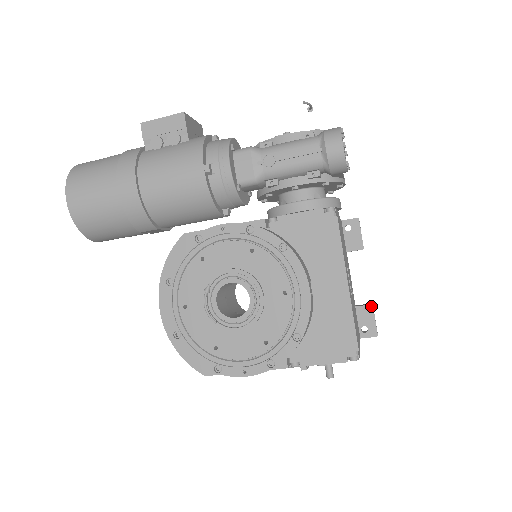
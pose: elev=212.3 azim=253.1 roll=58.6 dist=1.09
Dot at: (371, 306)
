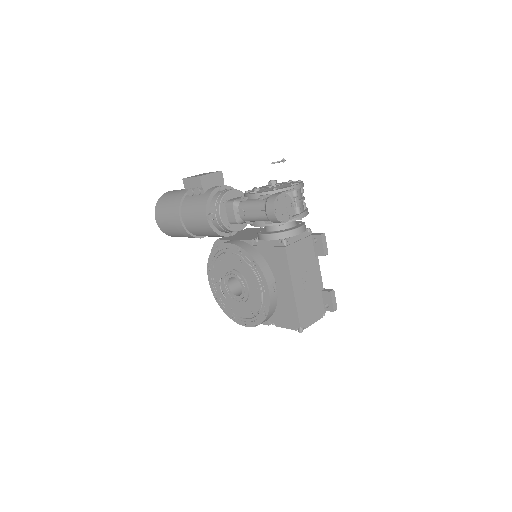
Dot at: (330, 293)
